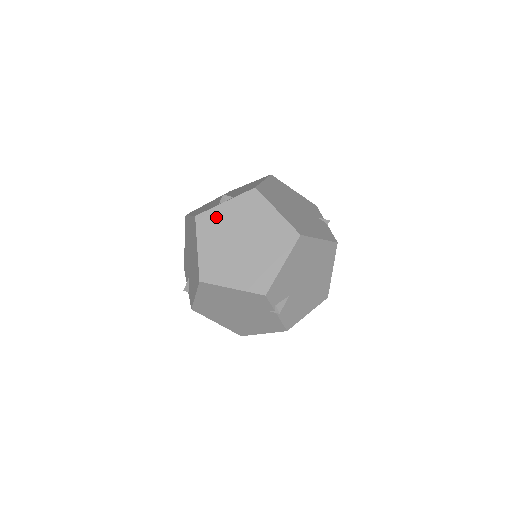
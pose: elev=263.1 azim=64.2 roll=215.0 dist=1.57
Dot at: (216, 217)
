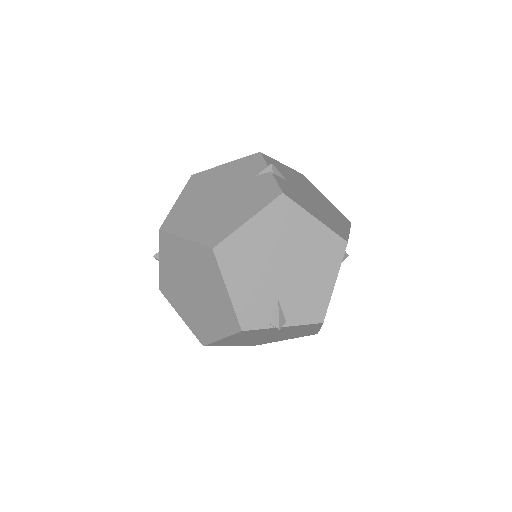
Dot at: (166, 280)
